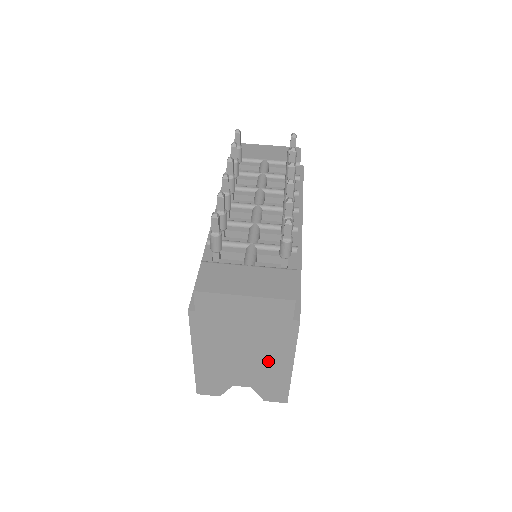
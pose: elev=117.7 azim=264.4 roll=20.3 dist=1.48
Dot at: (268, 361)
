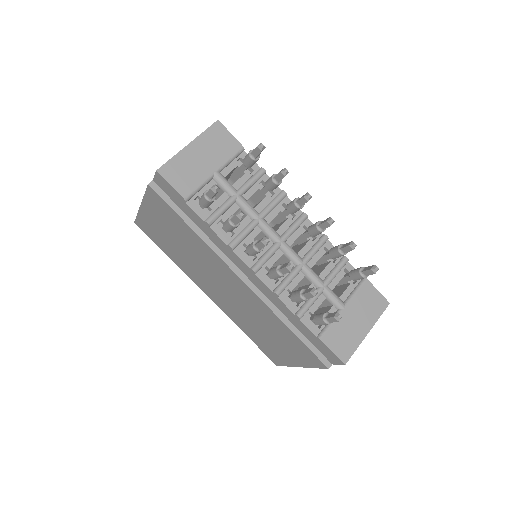
Dot at: occluded
